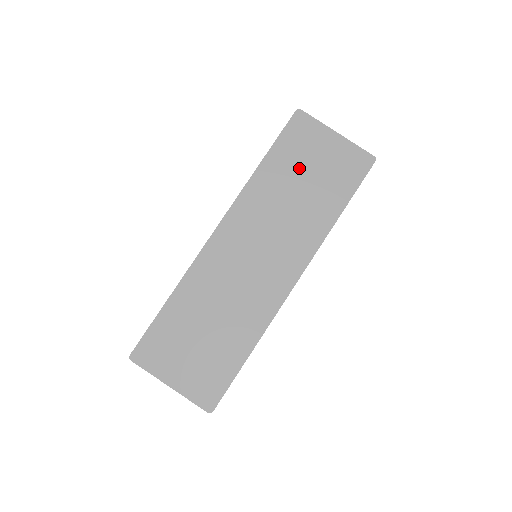
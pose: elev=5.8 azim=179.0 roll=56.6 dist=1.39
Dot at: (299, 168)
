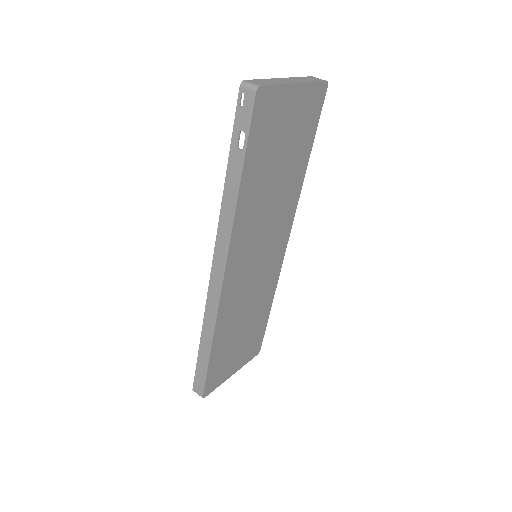
Dot at: (273, 156)
